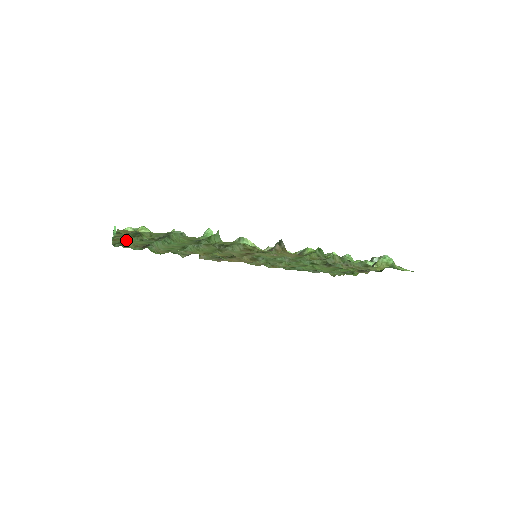
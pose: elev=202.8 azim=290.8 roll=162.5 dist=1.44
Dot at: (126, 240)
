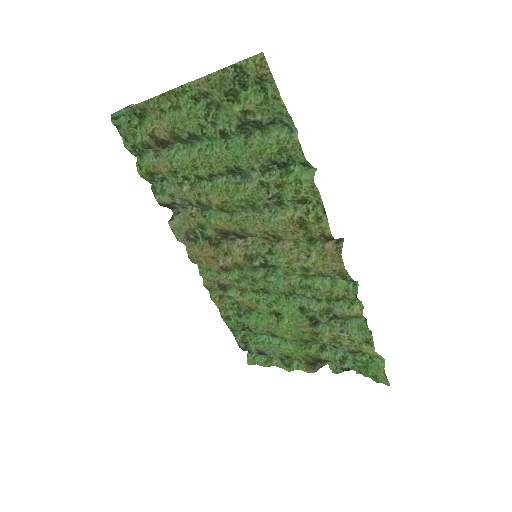
Dot at: (183, 103)
